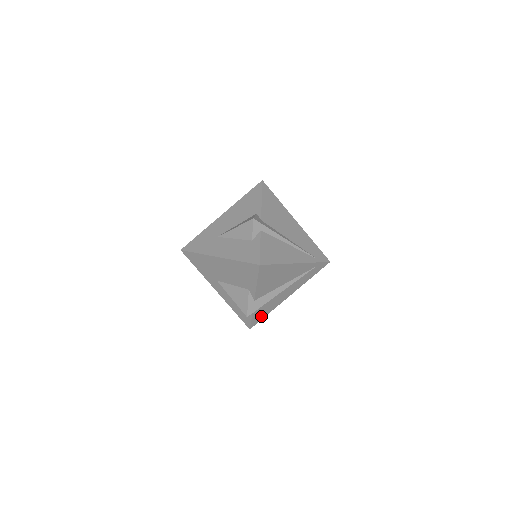
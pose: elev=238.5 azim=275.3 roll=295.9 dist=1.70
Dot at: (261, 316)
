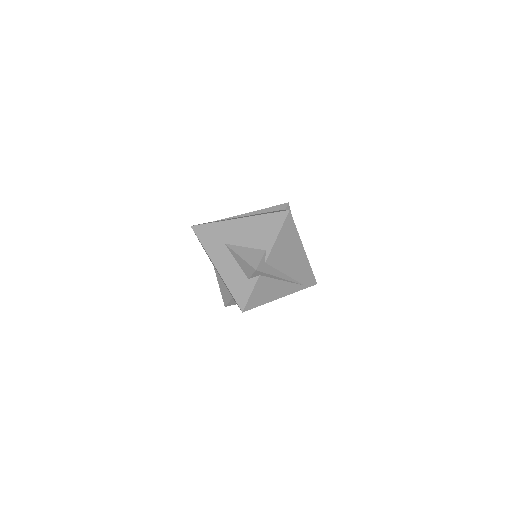
Dot at: occluded
